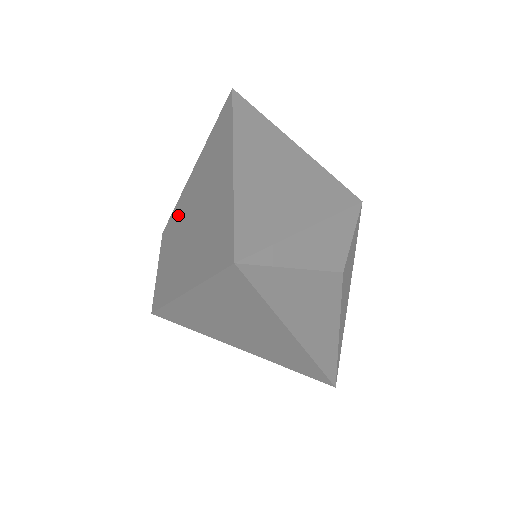
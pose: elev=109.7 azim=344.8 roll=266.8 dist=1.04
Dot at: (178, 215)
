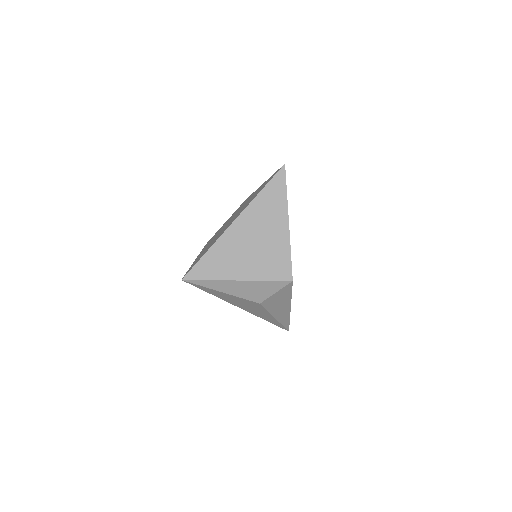
Dot at: (242, 205)
